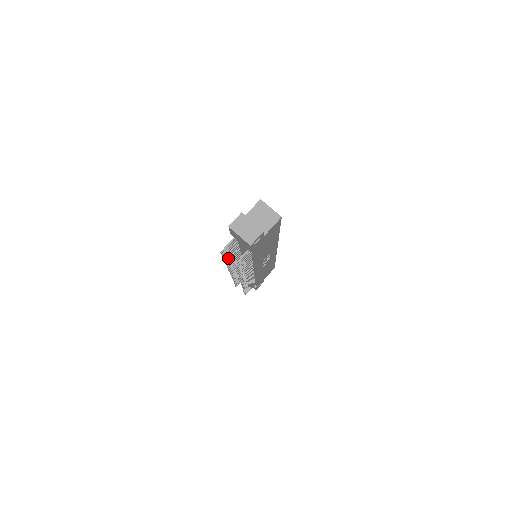
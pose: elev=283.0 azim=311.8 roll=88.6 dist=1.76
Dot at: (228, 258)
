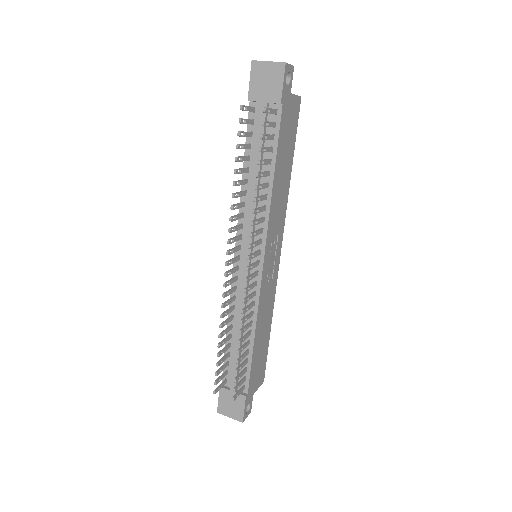
Dot at: (238, 169)
